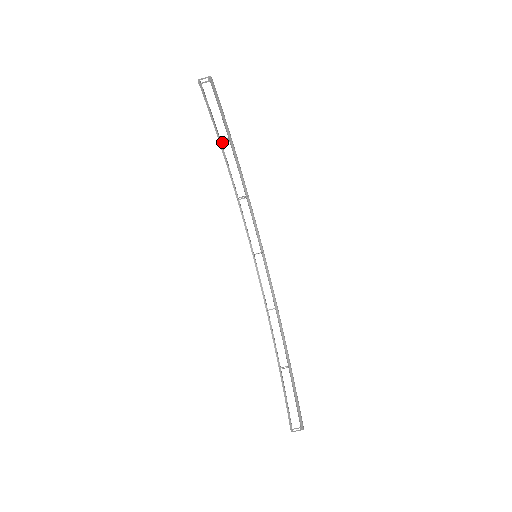
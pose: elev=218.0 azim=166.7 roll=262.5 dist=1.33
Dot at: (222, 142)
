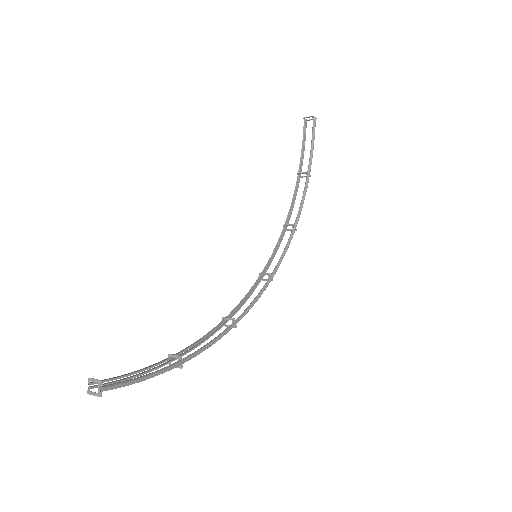
Dot at: (300, 173)
